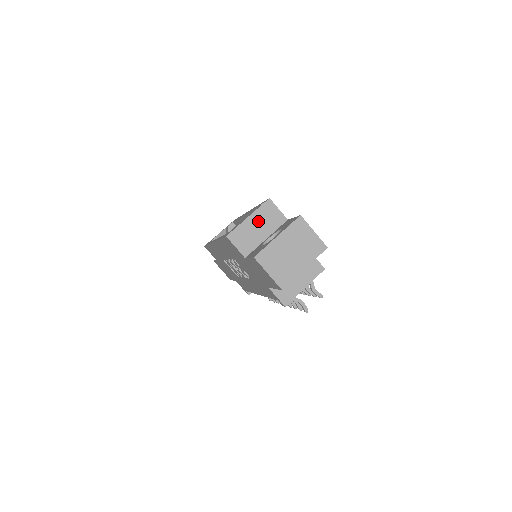
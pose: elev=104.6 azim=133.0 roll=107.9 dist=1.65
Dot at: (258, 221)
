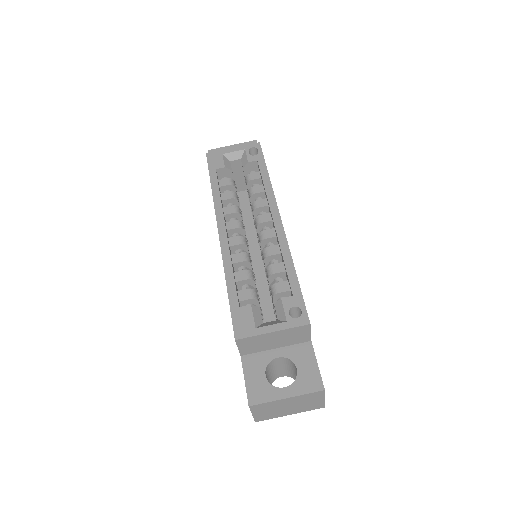
Dot at: (280, 336)
